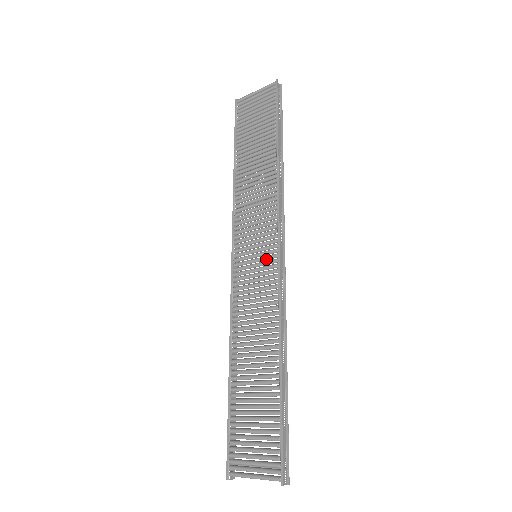
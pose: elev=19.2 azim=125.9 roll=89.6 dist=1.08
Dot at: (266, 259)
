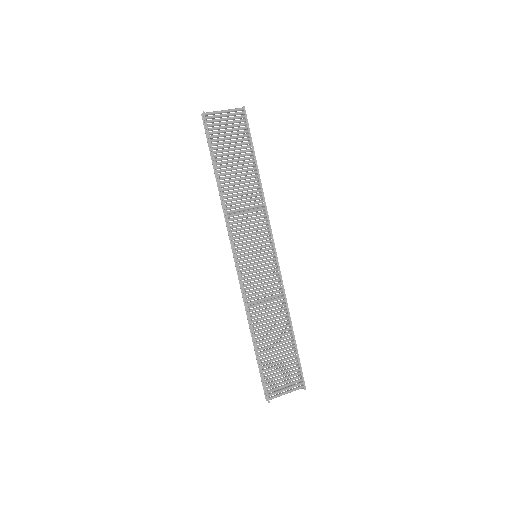
Dot at: (266, 258)
